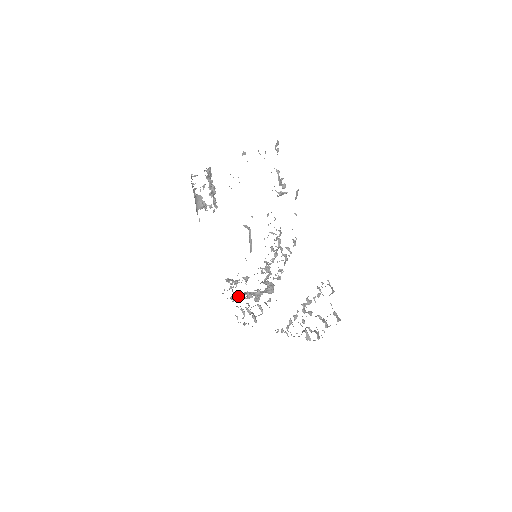
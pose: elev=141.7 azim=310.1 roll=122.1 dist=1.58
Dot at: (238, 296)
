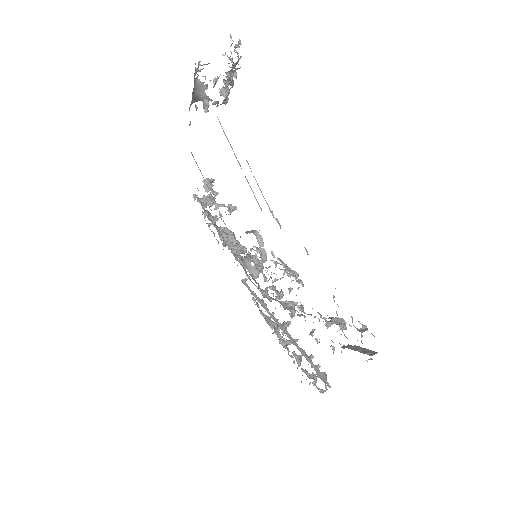
Dot at: (213, 221)
